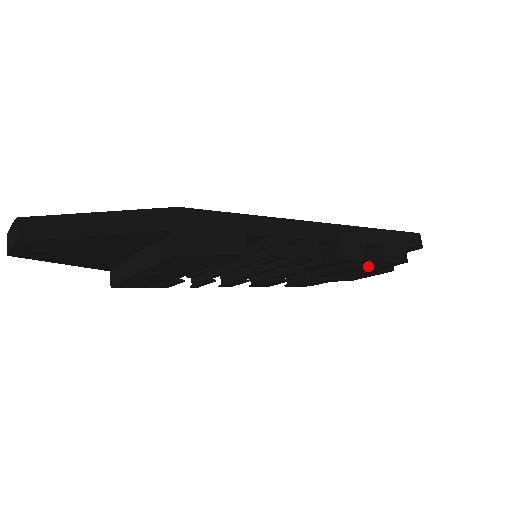
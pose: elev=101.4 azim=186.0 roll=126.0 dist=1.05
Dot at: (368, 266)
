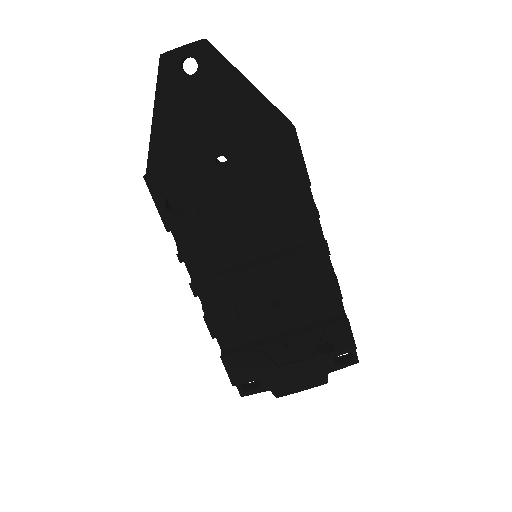
Dot at: (329, 331)
